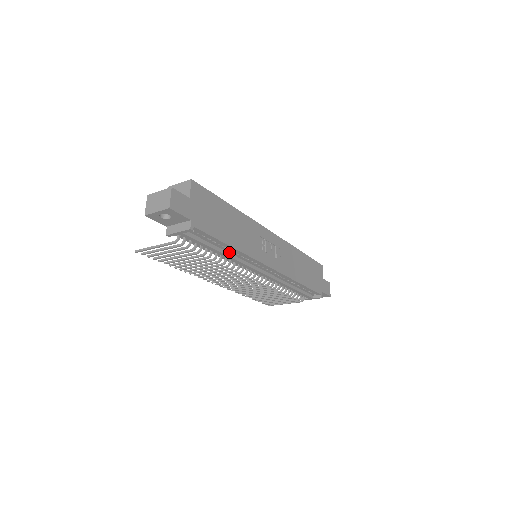
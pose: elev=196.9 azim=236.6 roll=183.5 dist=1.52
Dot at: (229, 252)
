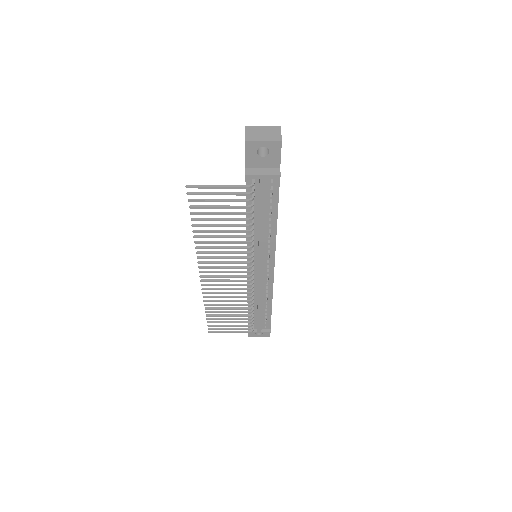
Dot at: (265, 229)
